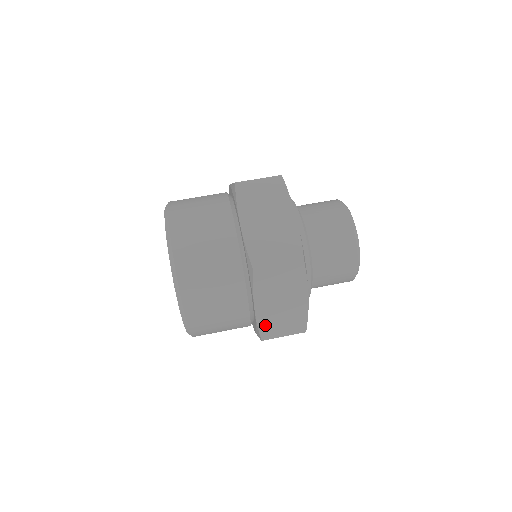
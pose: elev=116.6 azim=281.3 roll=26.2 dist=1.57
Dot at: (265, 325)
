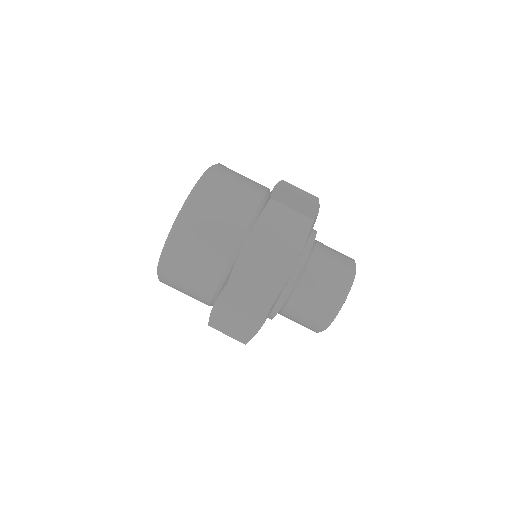
Dot at: occluded
